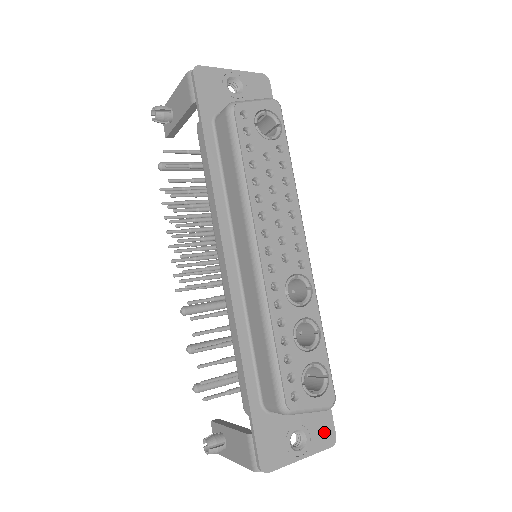
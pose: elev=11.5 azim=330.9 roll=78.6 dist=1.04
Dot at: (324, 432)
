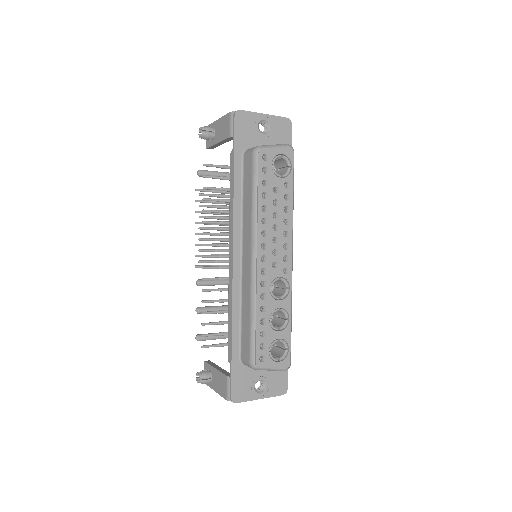
Dot at: (280, 384)
